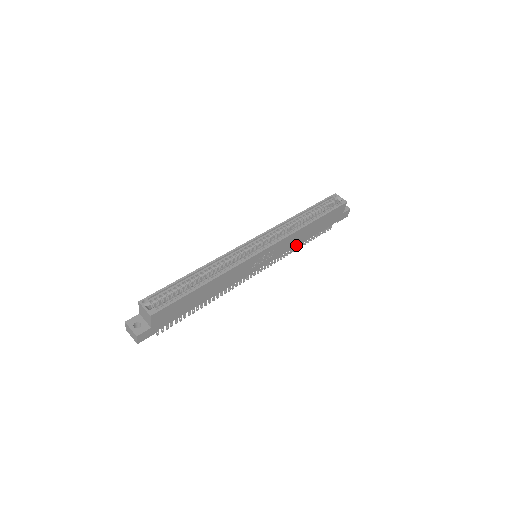
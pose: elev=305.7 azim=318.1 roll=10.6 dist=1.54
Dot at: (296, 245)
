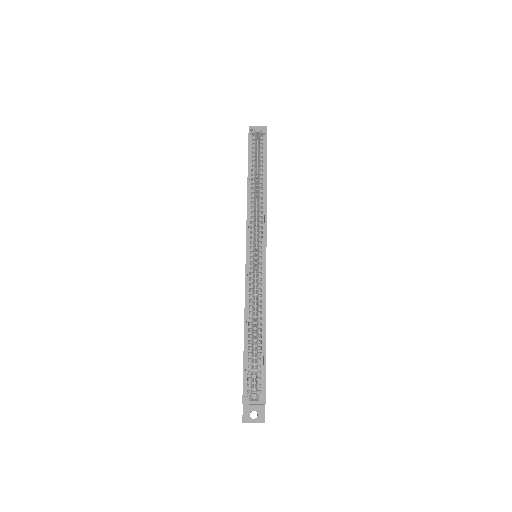
Dot at: occluded
